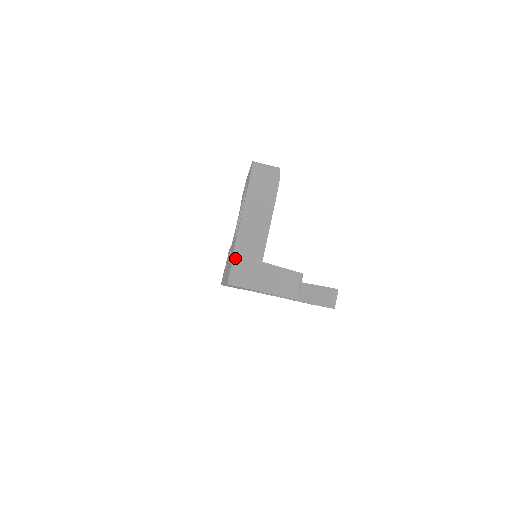
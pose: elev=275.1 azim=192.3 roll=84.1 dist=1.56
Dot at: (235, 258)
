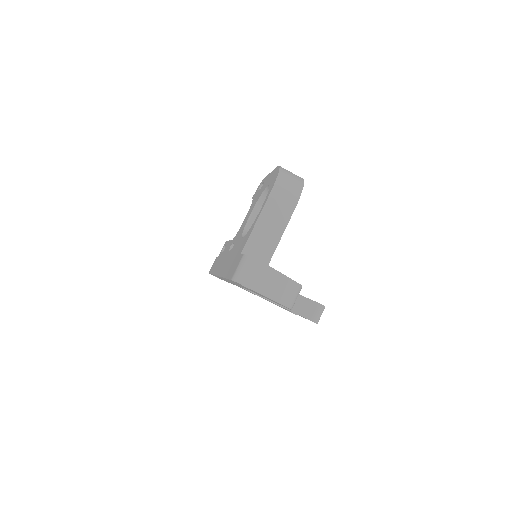
Dot at: (246, 257)
